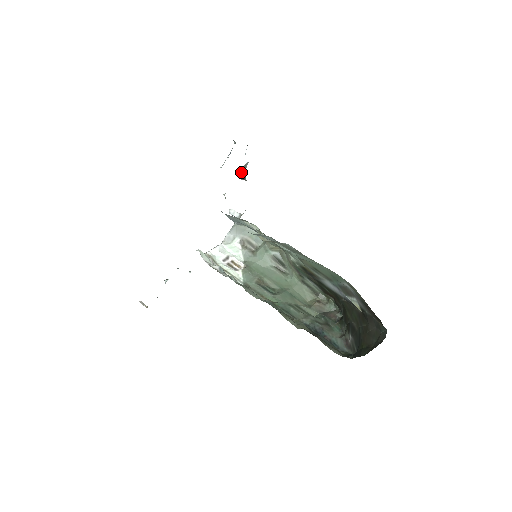
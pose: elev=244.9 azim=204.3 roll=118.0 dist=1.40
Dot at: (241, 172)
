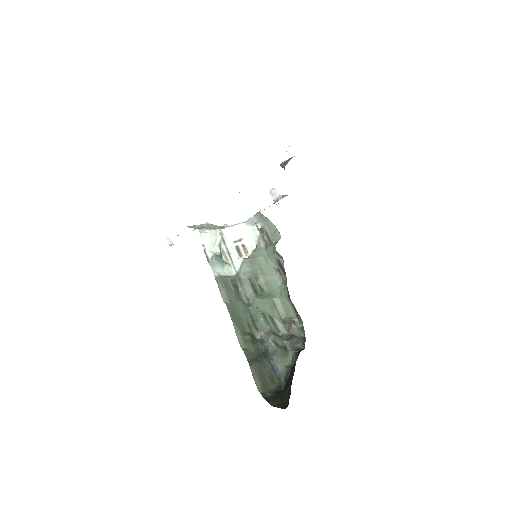
Dot at: (283, 164)
